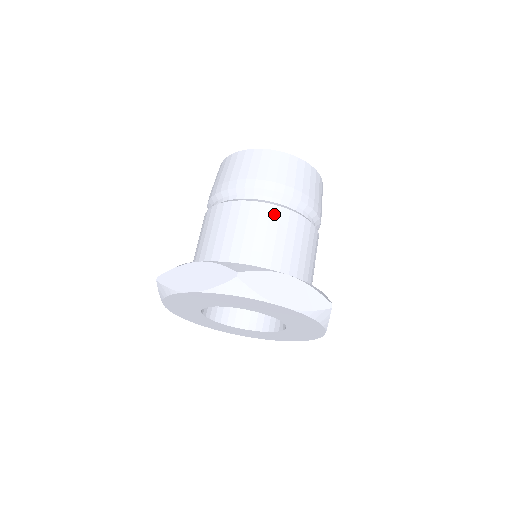
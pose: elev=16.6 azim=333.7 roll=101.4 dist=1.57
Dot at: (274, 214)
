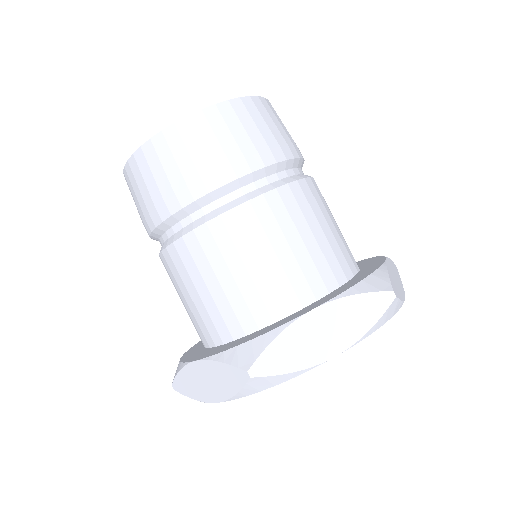
Dot at: (233, 226)
